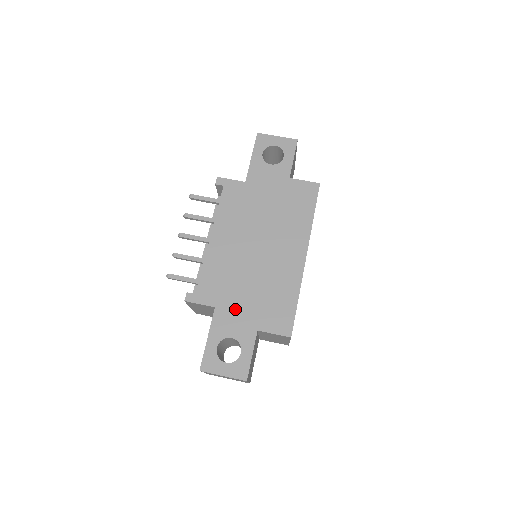
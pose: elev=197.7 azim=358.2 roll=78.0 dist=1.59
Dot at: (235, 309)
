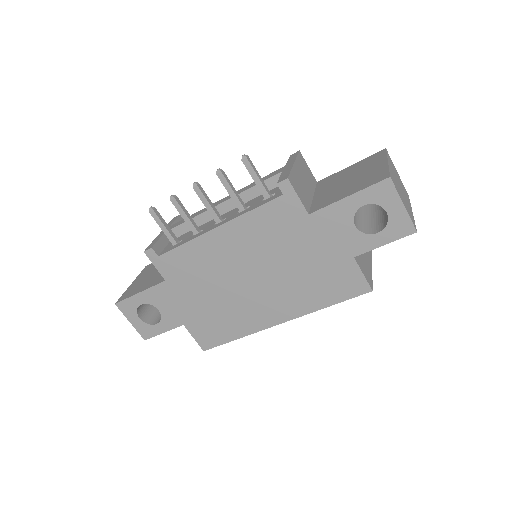
Dot at: (181, 297)
